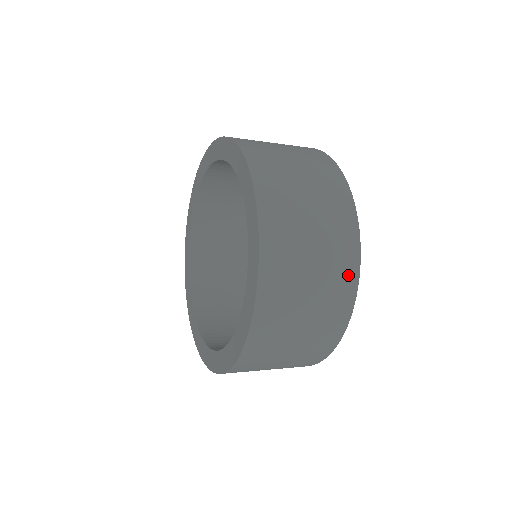
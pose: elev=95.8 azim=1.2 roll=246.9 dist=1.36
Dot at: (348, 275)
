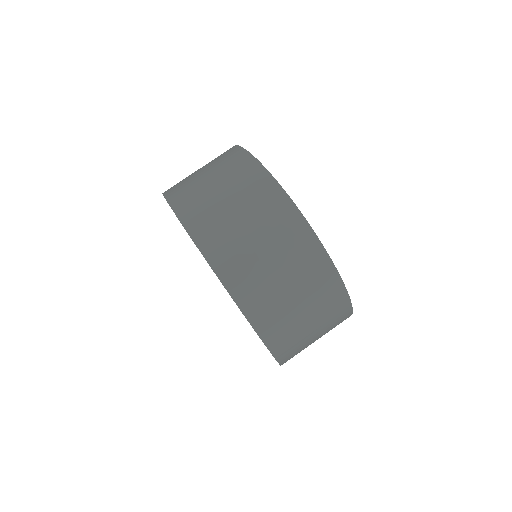
Dot at: (339, 302)
